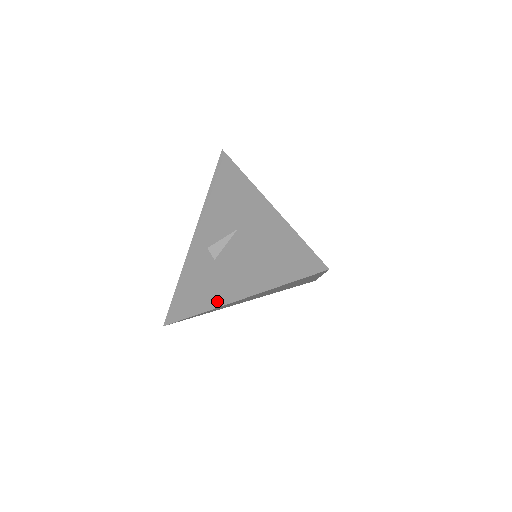
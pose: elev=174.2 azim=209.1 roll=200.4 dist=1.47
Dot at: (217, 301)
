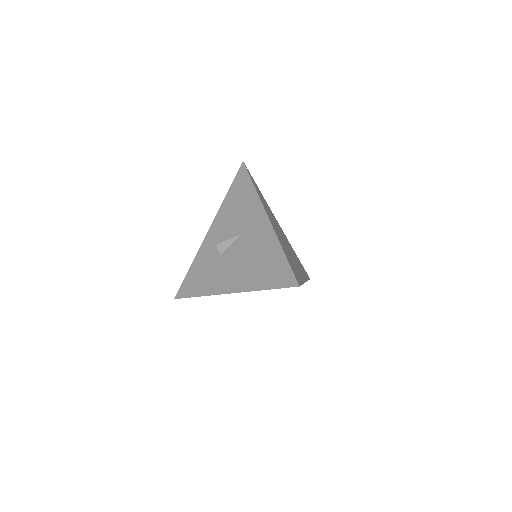
Dot at: (216, 290)
